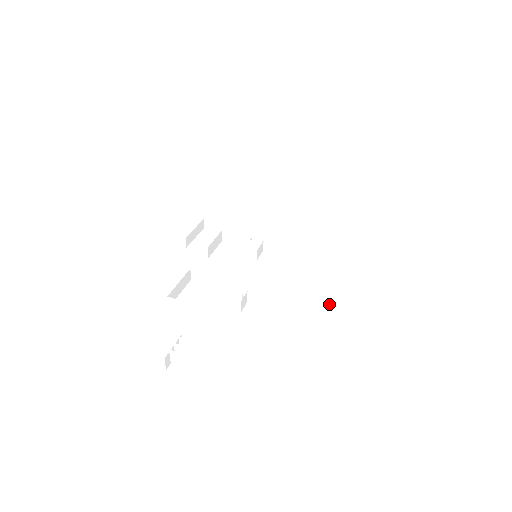
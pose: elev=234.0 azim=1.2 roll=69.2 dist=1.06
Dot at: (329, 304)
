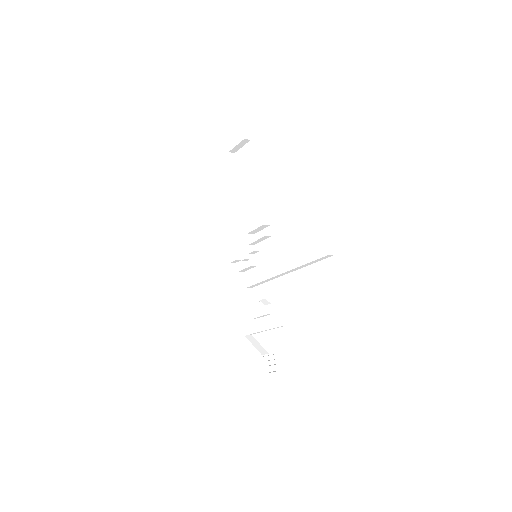
Dot at: (299, 276)
